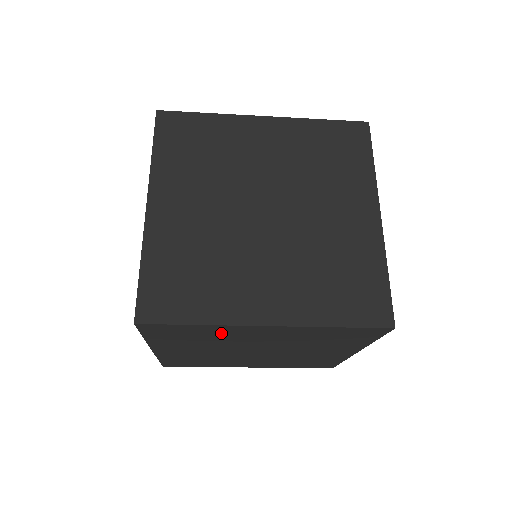
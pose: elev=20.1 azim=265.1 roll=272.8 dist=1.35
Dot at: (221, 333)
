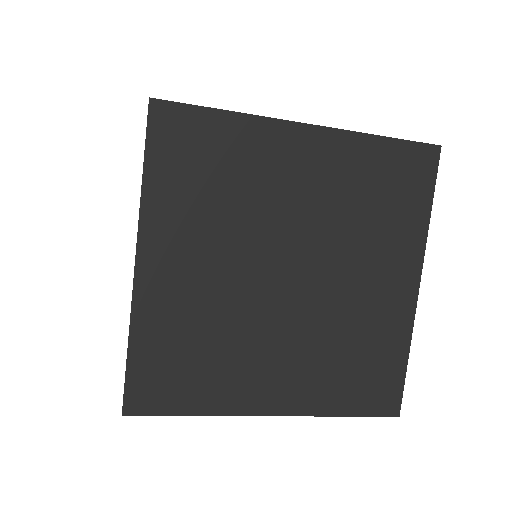
Dot at: occluded
